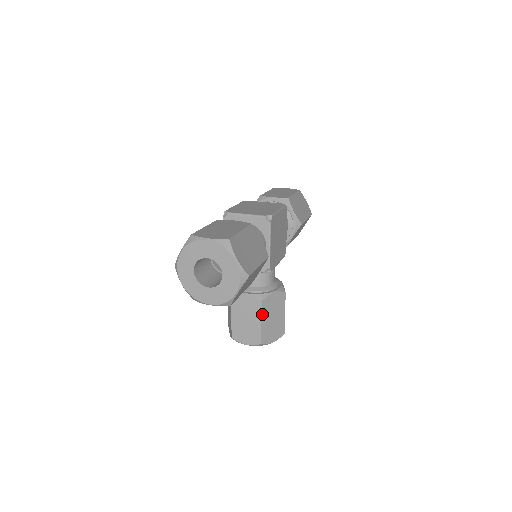
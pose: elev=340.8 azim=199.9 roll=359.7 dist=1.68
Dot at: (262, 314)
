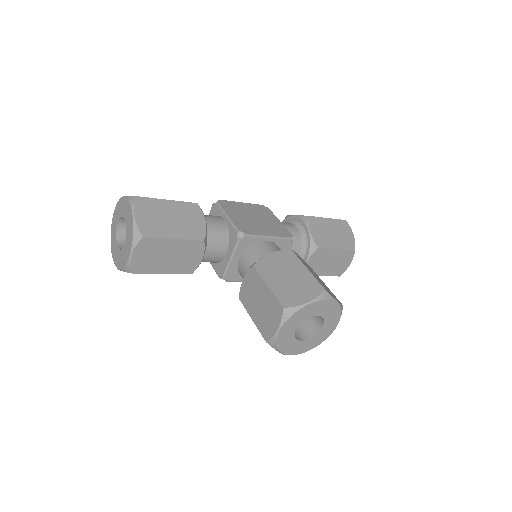
Dot at: (263, 277)
